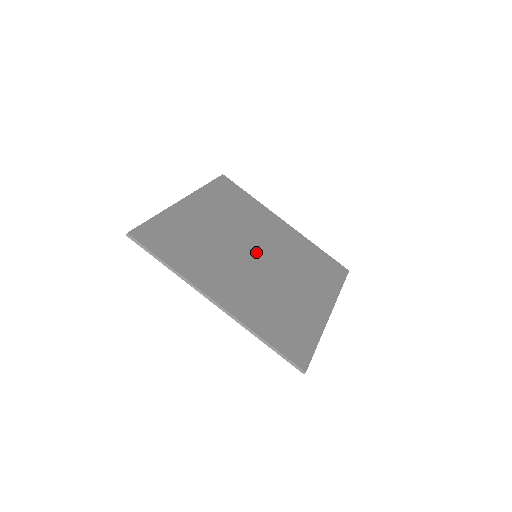
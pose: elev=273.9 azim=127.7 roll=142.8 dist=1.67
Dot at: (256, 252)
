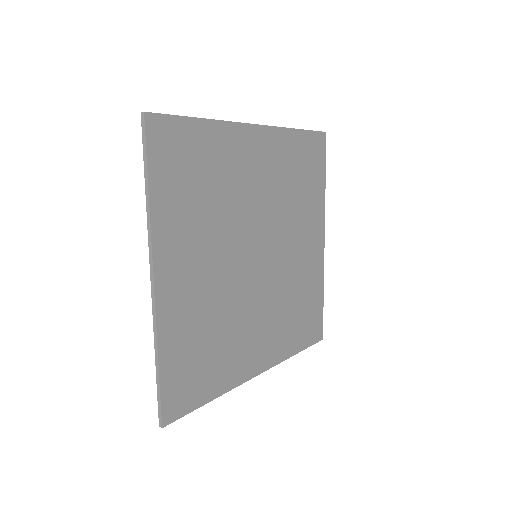
Dot at: (261, 252)
